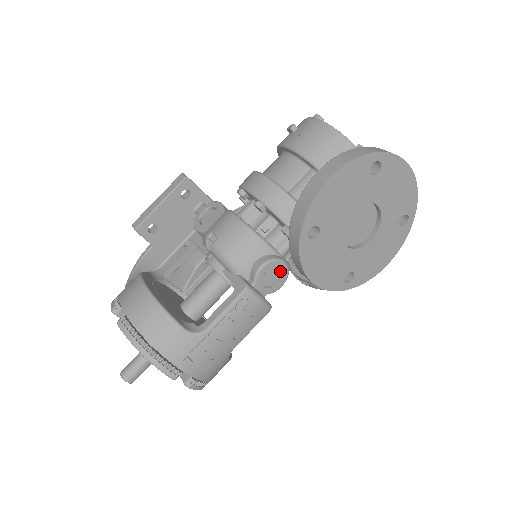
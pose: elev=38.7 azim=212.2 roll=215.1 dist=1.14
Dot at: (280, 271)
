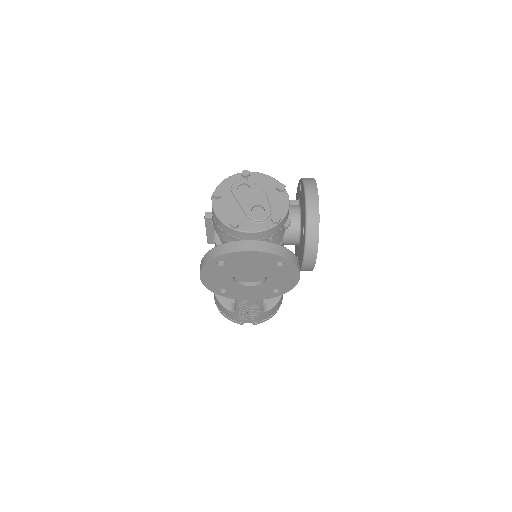
Dot at: occluded
